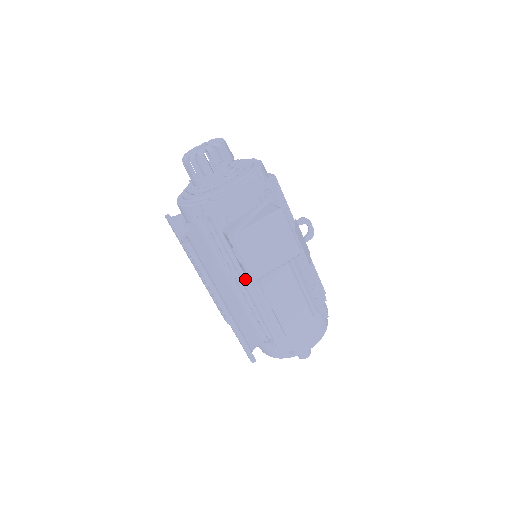
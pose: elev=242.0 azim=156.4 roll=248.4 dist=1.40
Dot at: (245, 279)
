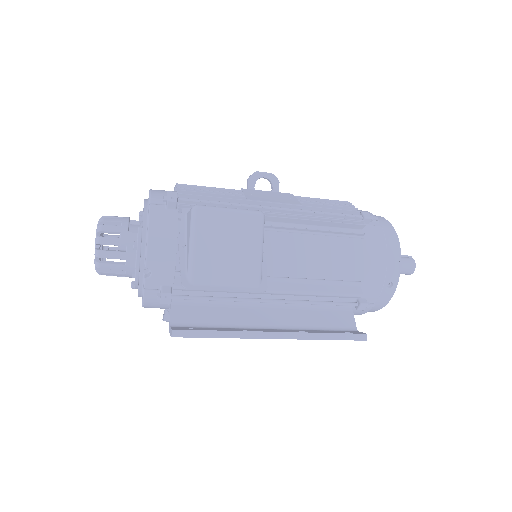
Dot at: occluded
